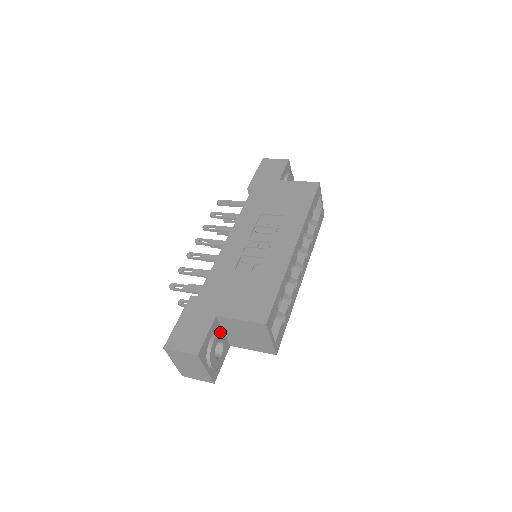
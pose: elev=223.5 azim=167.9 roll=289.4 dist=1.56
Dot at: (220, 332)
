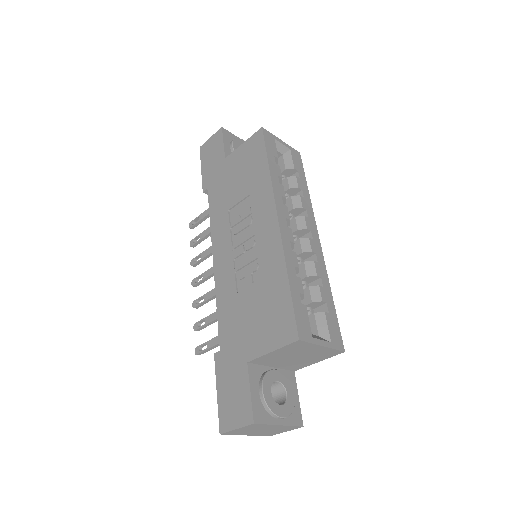
Dot at: (265, 374)
